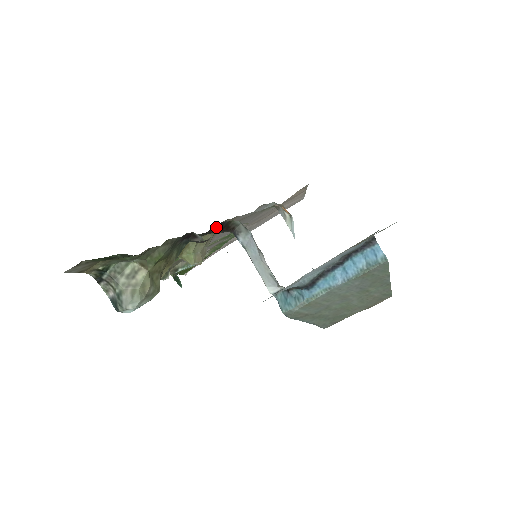
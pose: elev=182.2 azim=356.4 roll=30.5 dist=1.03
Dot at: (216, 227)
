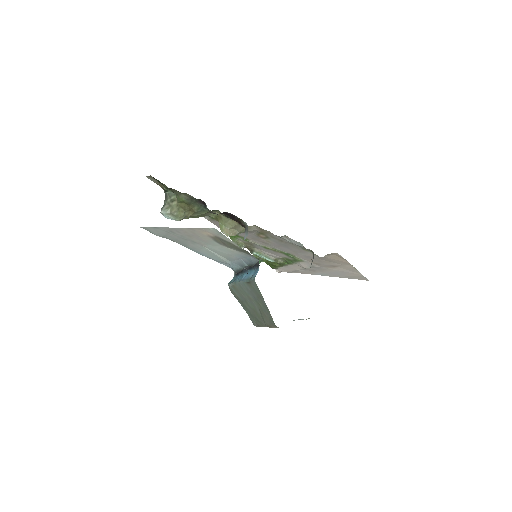
Dot at: (230, 215)
